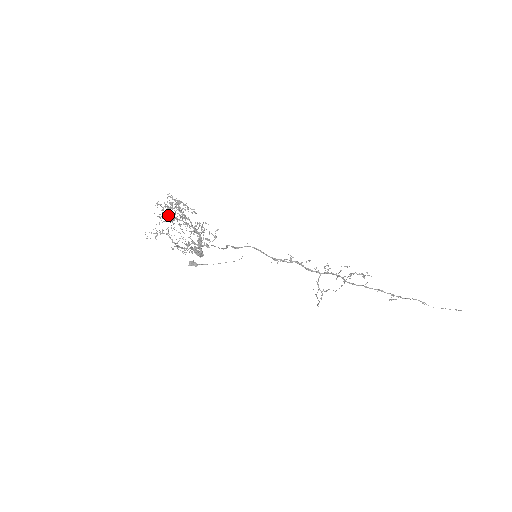
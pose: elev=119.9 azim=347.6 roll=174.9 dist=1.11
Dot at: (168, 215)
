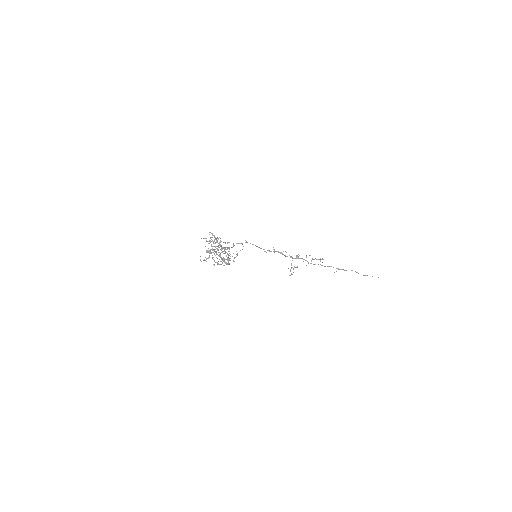
Dot at: occluded
